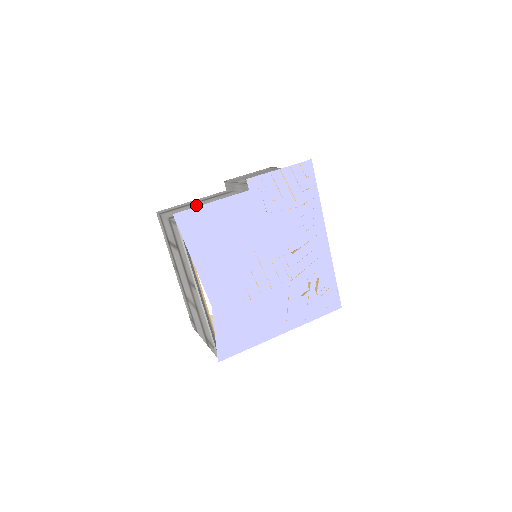
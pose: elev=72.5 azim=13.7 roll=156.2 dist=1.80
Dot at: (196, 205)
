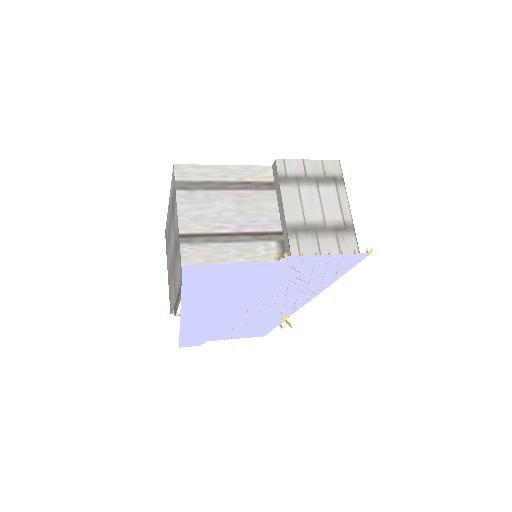
Dot at: (221, 207)
